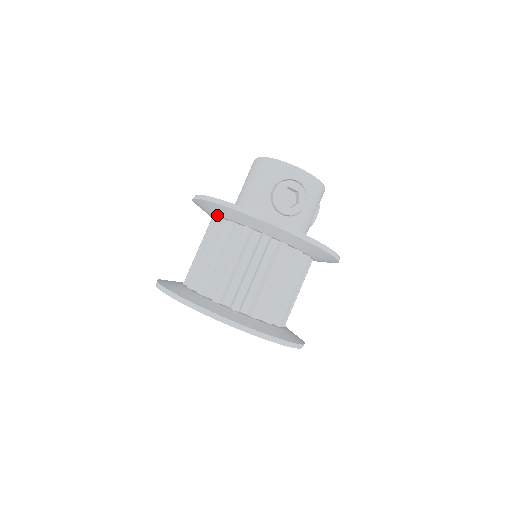
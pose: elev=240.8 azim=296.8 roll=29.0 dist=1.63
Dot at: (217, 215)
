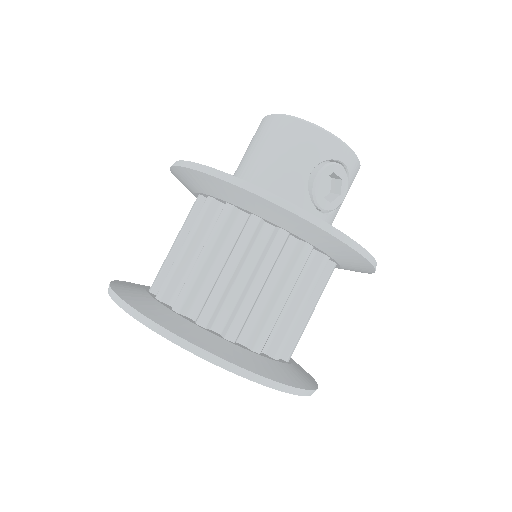
Dot at: (231, 202)
